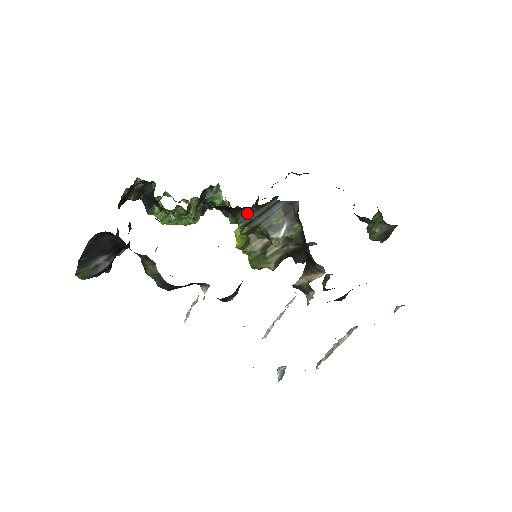
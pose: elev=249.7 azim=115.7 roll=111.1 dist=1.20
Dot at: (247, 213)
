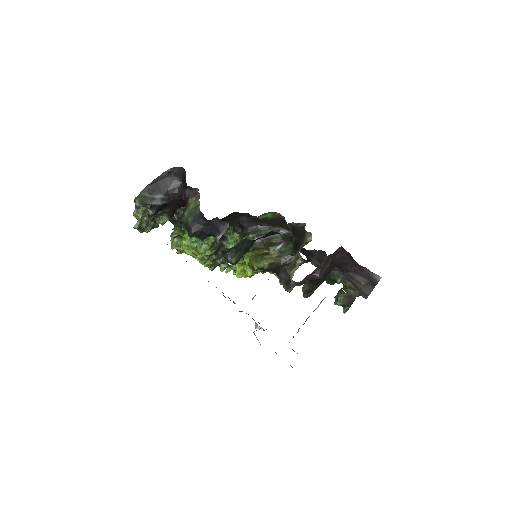
Dot at: (257, 230)
